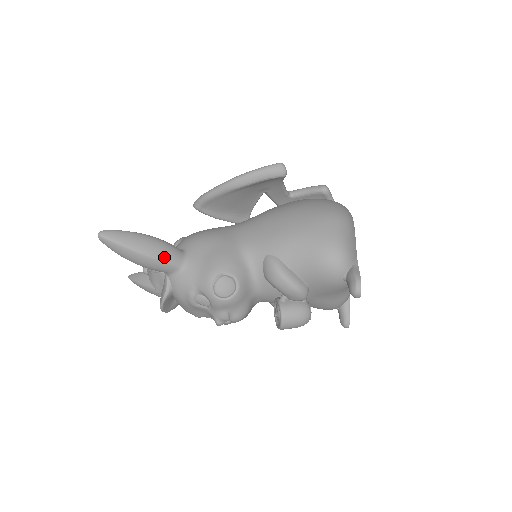
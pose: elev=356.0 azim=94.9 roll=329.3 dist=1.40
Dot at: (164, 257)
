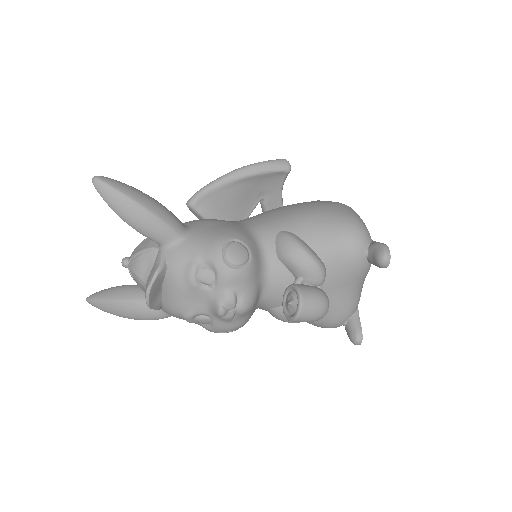
Dot at: (166, 218)
